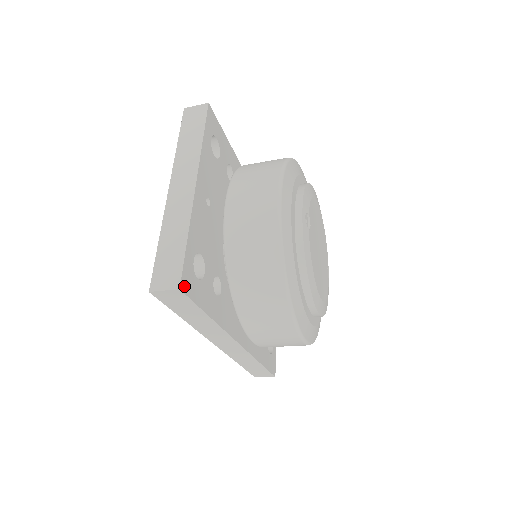
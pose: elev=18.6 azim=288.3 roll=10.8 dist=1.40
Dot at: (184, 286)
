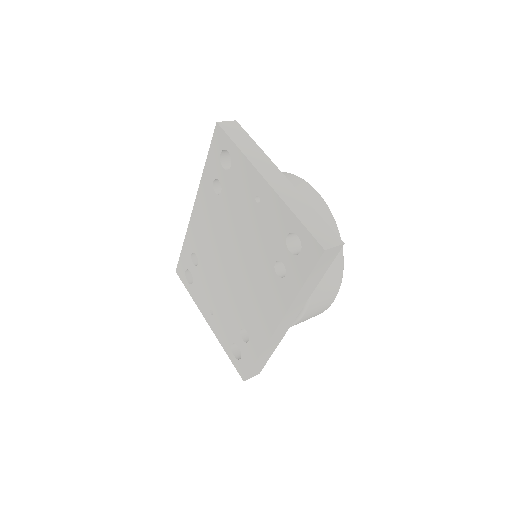
Dot at: occluded
